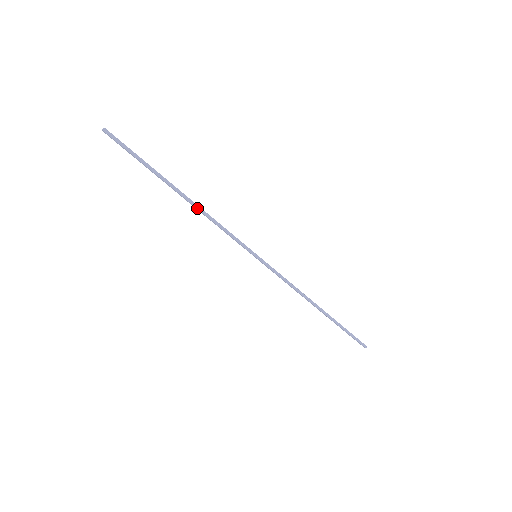
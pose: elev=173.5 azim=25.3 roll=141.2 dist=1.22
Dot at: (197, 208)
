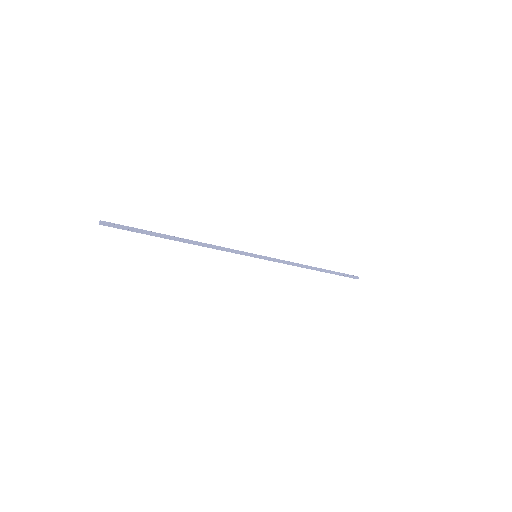
Dot at: (198, 245)
